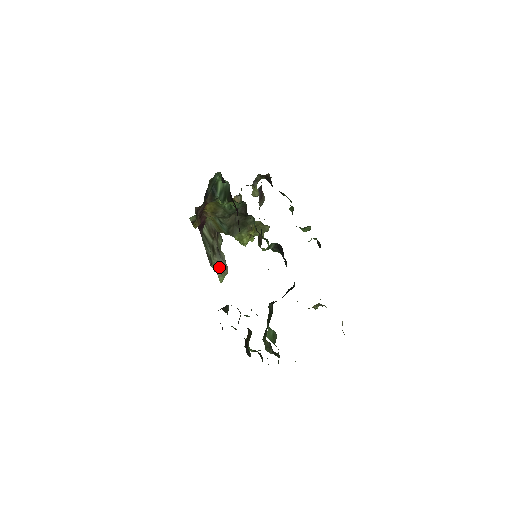
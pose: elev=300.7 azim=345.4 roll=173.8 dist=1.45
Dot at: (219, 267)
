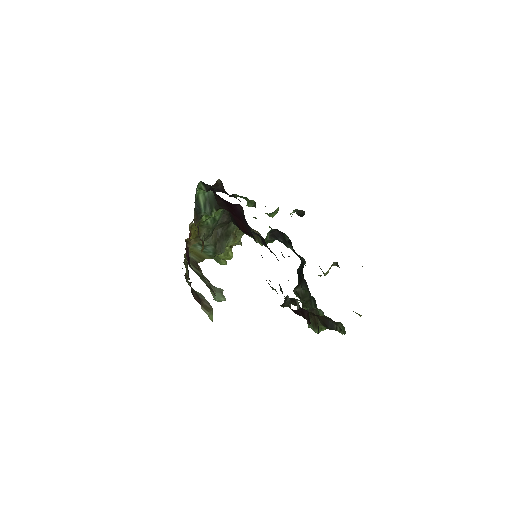
Dot at: (219, 295)
